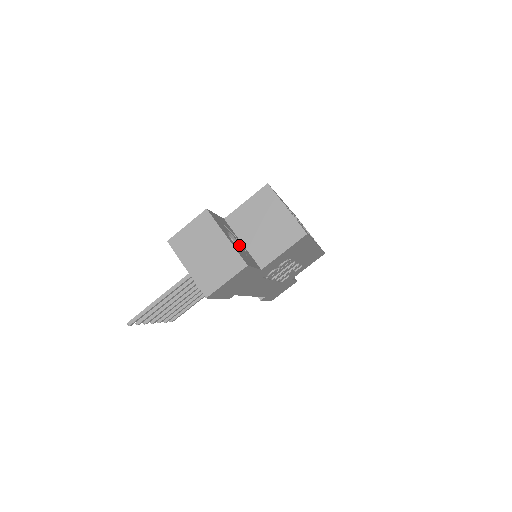
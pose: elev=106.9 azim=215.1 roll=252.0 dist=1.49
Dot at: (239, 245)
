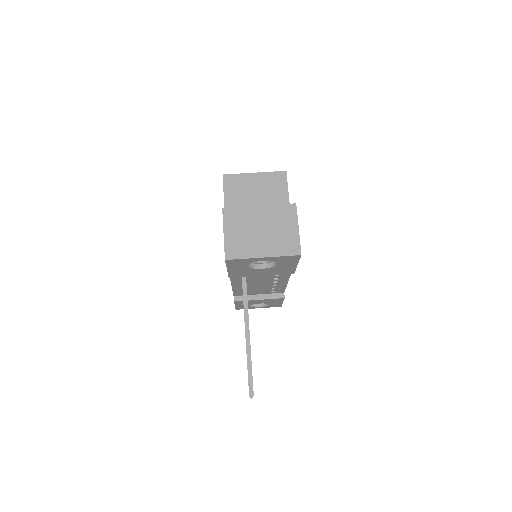
Dot at: occluded
